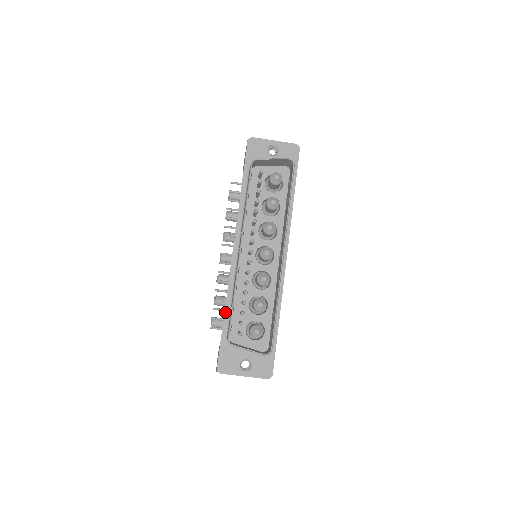
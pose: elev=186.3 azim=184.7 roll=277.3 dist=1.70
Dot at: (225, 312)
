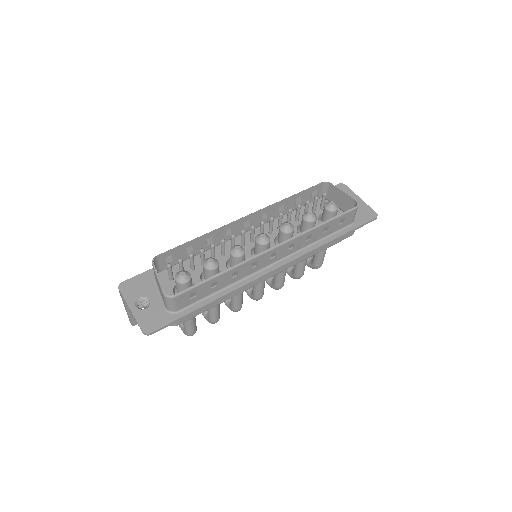
Dot at: occluded
